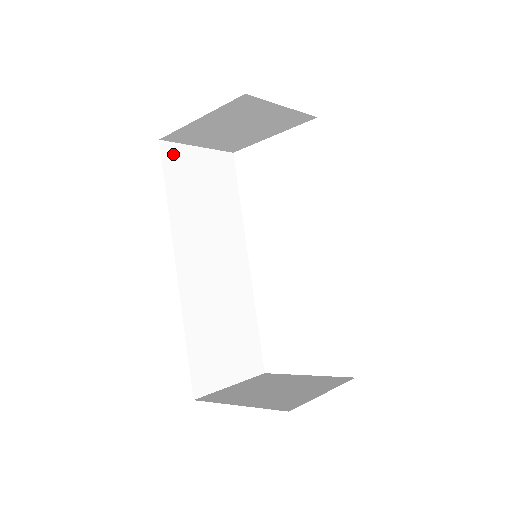
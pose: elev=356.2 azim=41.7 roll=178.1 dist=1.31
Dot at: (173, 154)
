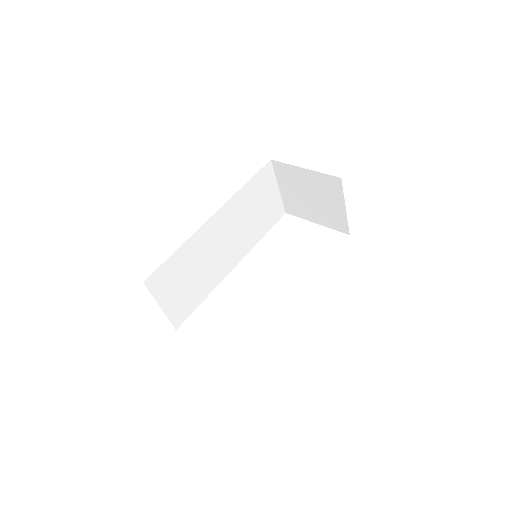
Dot at: (268, 173)
